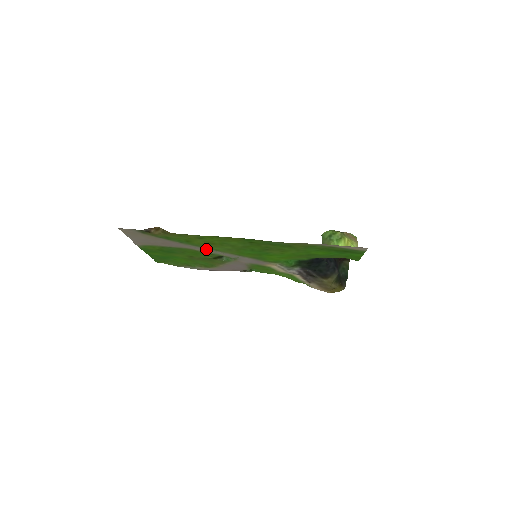
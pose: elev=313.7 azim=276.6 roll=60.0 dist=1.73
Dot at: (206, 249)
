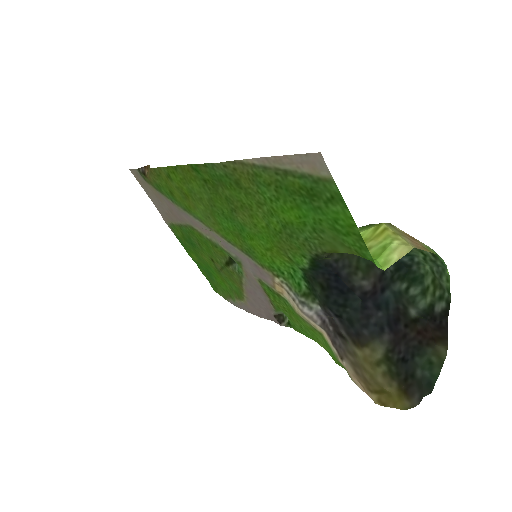
Dot at: (196, 220)
